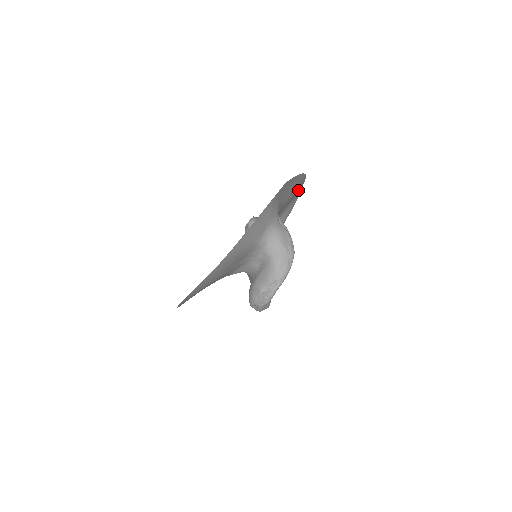
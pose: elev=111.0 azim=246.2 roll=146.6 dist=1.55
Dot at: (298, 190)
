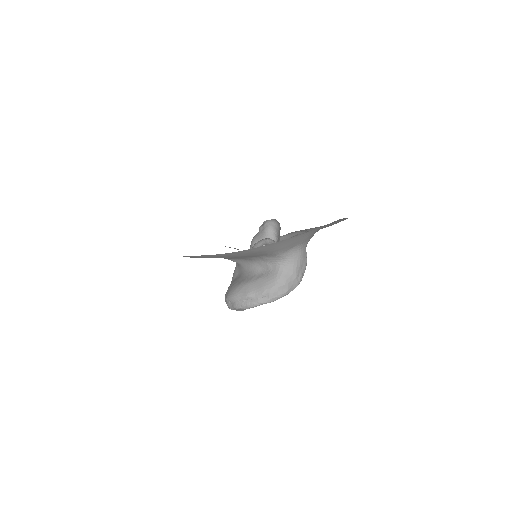
Dot at: occluded
